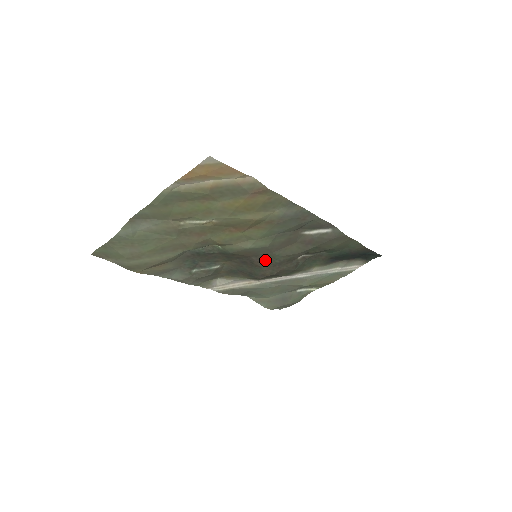
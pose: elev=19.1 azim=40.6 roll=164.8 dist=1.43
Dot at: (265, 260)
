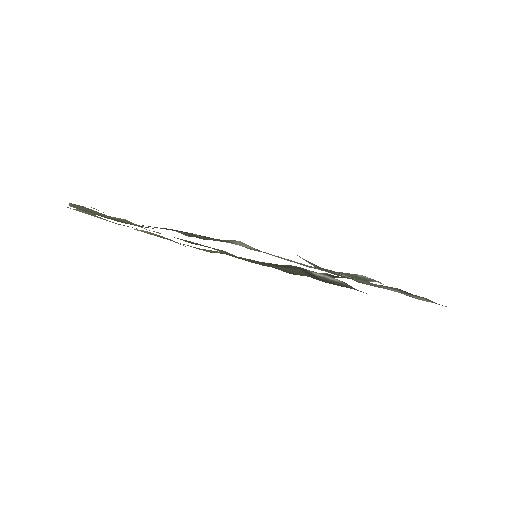
Dot at: occluded
